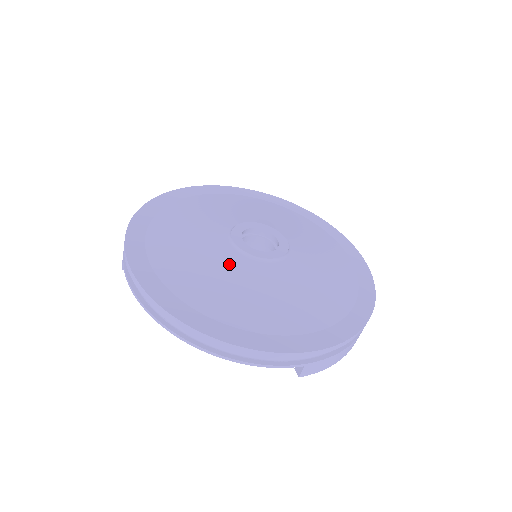
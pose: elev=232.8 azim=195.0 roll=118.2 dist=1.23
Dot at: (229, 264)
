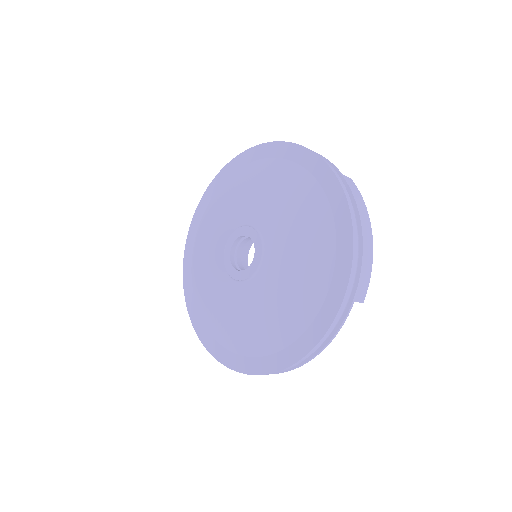
Dot at: (250, 299)
